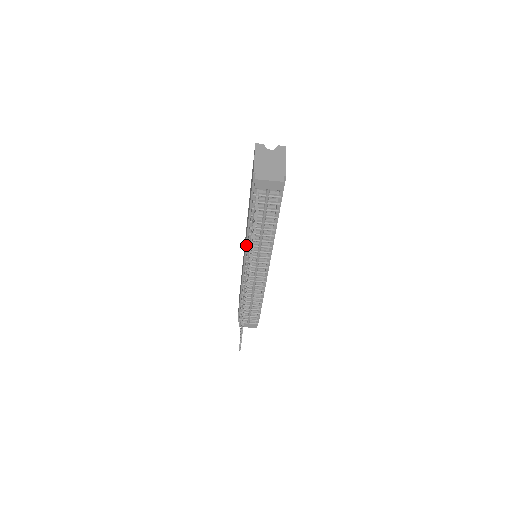
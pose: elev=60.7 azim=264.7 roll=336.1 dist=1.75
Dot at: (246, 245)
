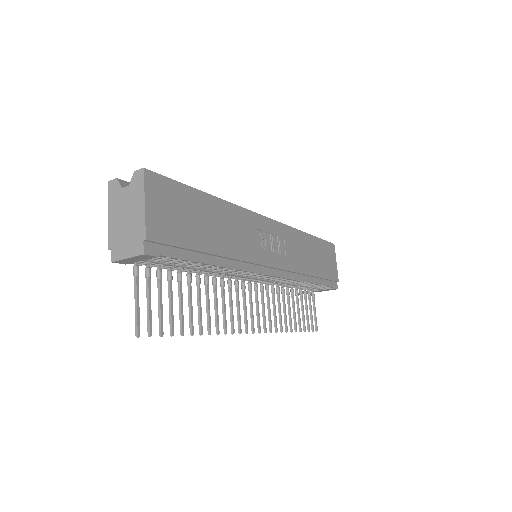
Dot at: occluded
